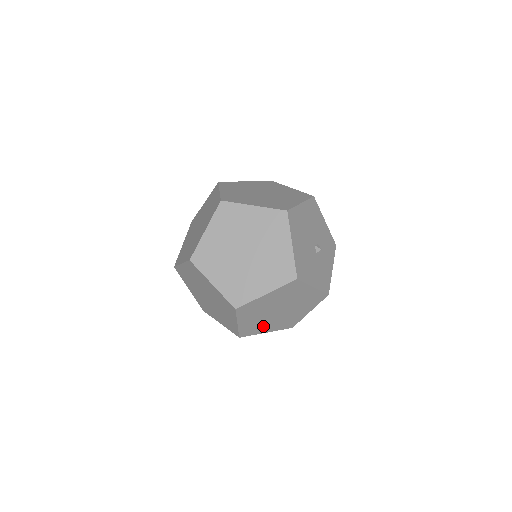
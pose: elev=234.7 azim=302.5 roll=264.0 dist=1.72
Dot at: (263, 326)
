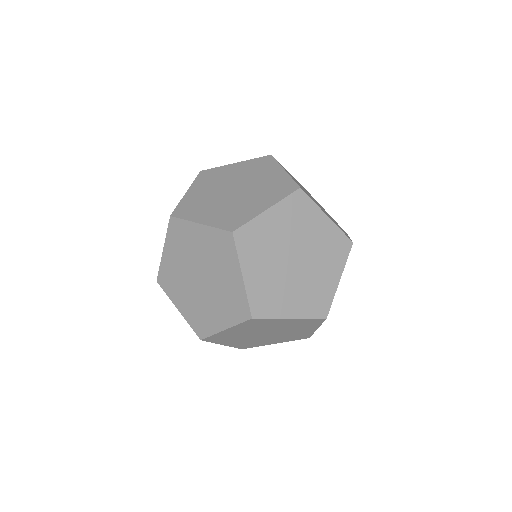
Dot at: (232, 339)
